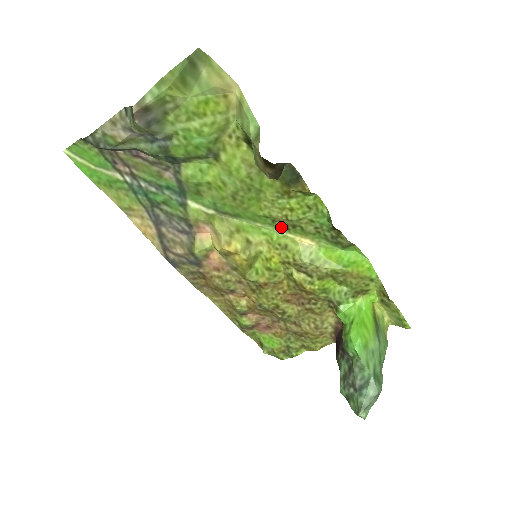
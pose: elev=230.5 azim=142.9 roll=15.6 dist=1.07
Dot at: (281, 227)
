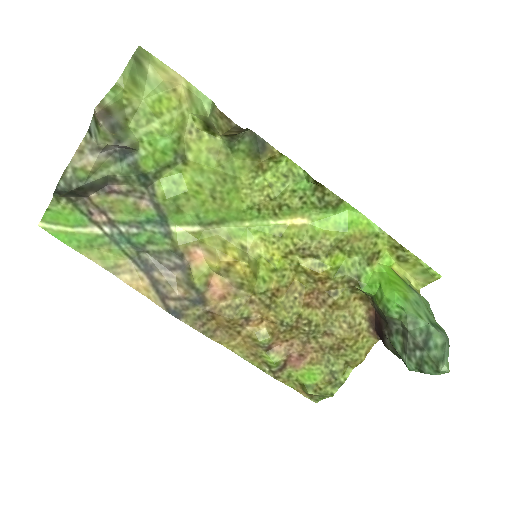
Dot at: (268, 216)
